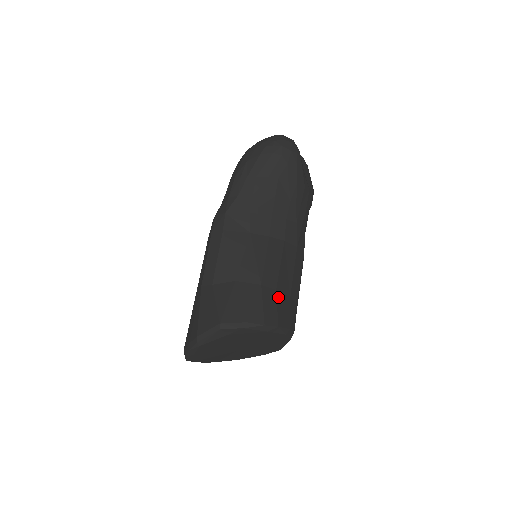
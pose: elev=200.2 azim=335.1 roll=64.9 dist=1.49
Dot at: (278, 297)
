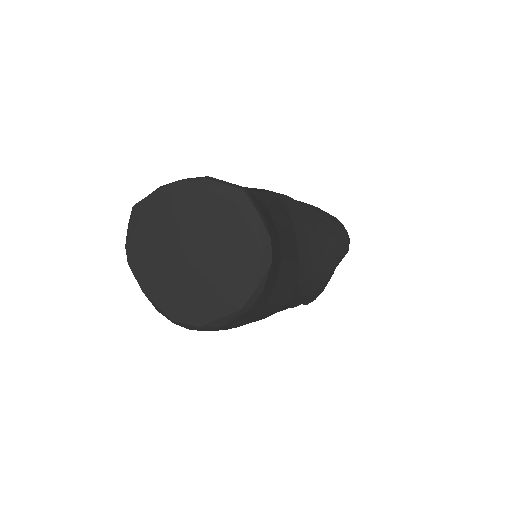
Dot at: (278, 263)
